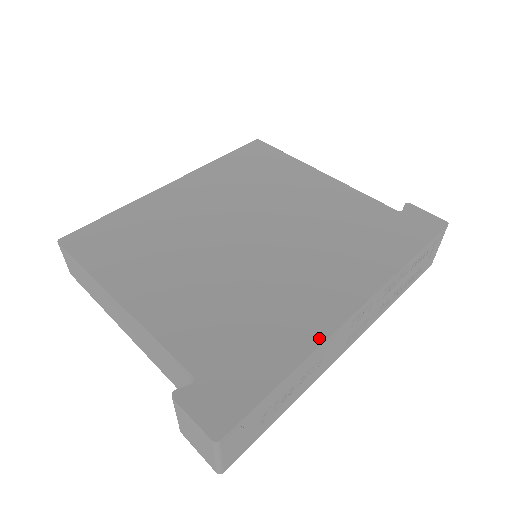
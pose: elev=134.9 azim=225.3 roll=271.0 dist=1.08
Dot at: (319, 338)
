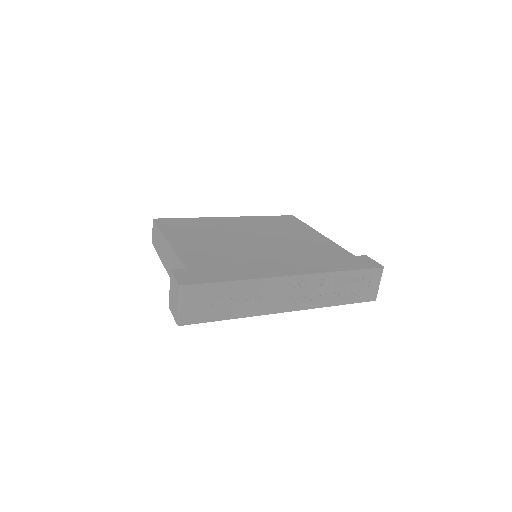
Dot at: (262, 276)
